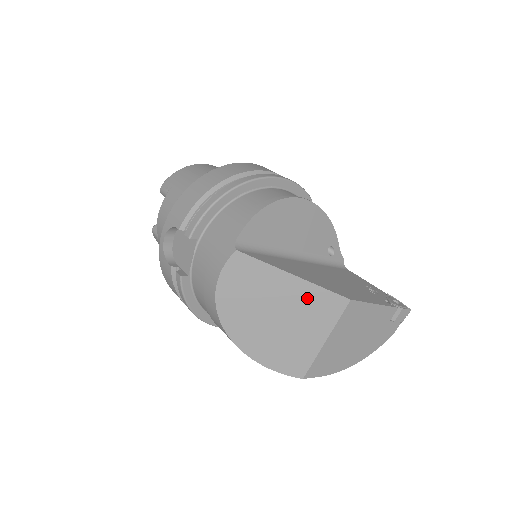
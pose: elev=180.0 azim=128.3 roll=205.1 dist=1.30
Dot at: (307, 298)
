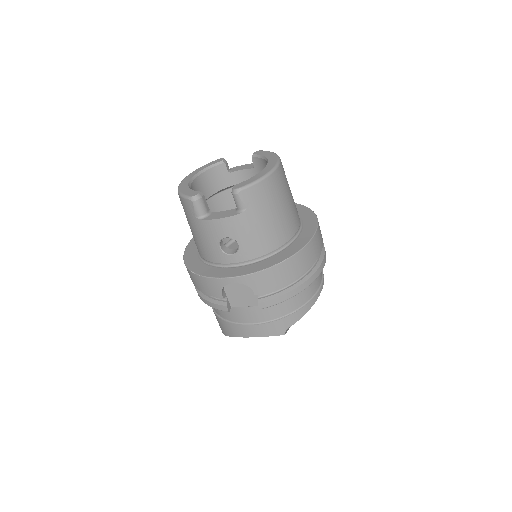
Dot at: occluded
